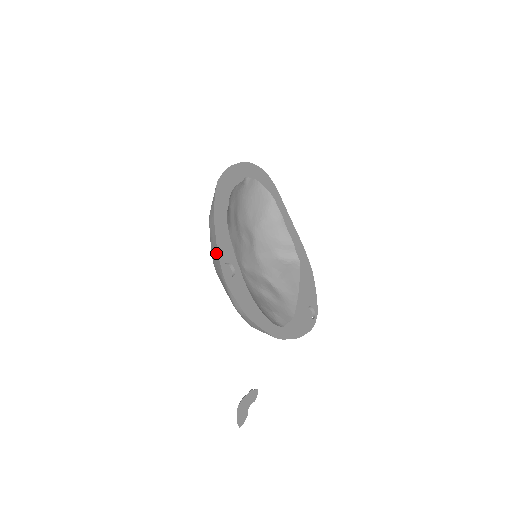
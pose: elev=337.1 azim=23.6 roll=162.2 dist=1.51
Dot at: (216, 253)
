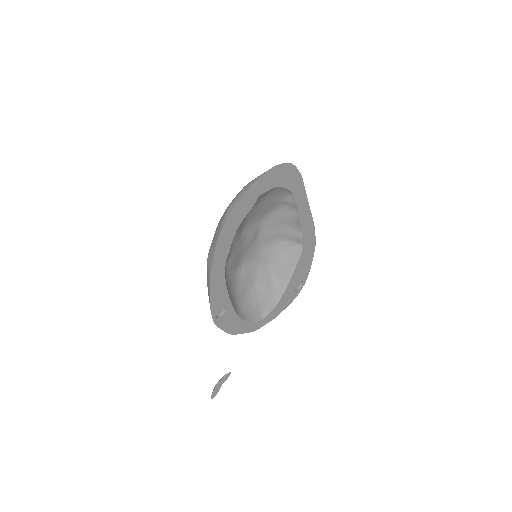
Dot at: (209, 302)
